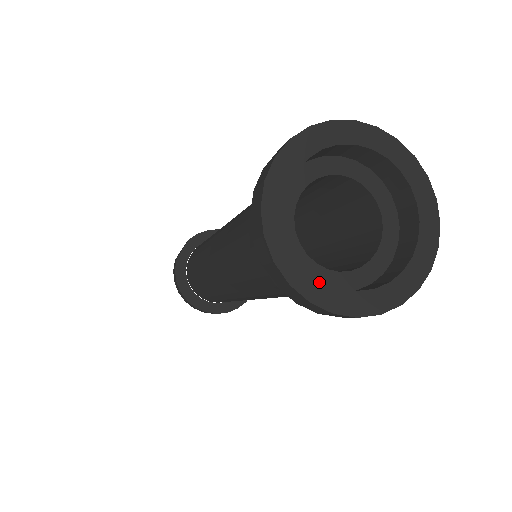
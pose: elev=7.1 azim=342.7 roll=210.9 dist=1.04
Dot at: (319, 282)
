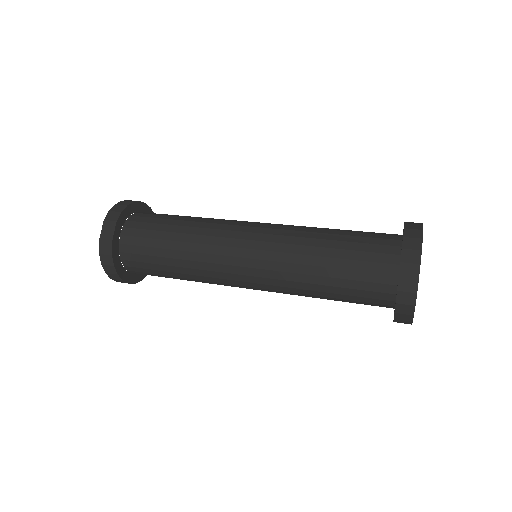
Dot at: occluded
